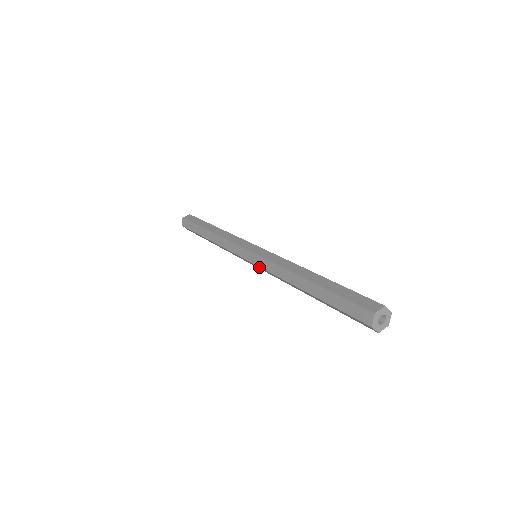
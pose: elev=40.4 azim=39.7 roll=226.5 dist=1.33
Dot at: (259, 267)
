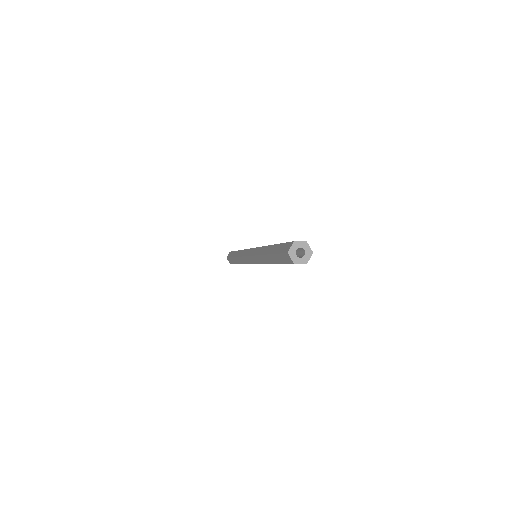
Dot at: occluded
